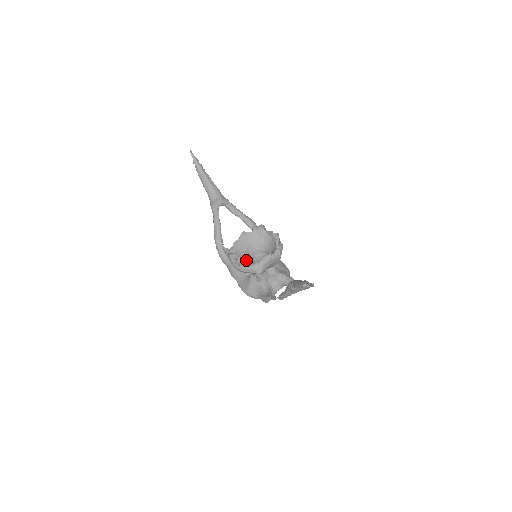
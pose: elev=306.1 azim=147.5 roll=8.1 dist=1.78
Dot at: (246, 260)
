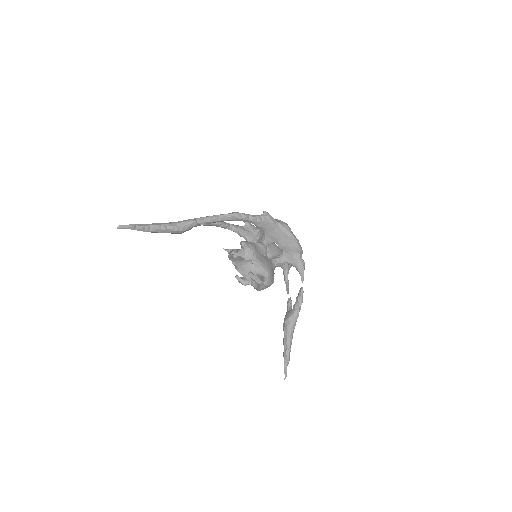
Dot at: occluded
